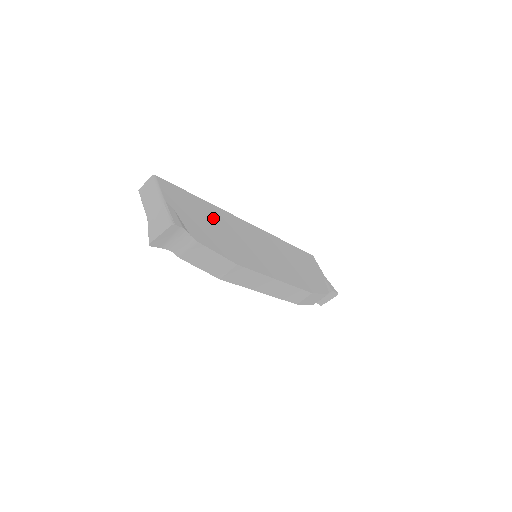
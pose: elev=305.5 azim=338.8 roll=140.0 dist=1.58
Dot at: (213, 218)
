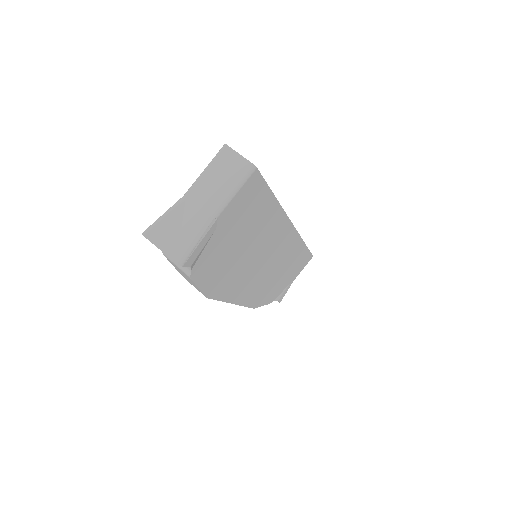
Dot at: (257, 231)
